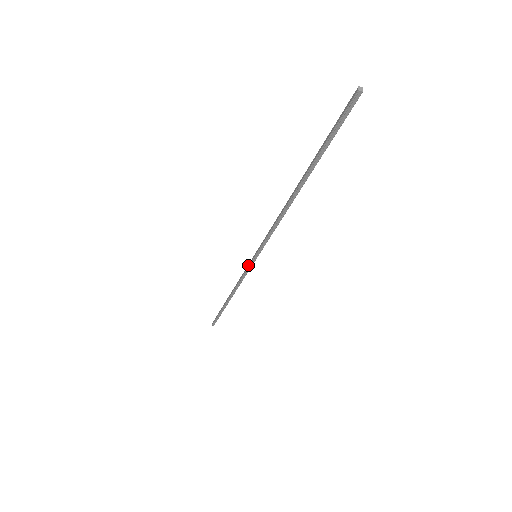
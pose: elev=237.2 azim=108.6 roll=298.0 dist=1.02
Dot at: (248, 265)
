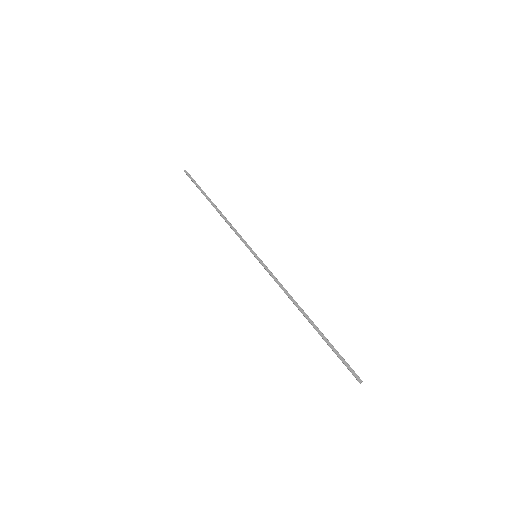
Dot at: (247, 245)
